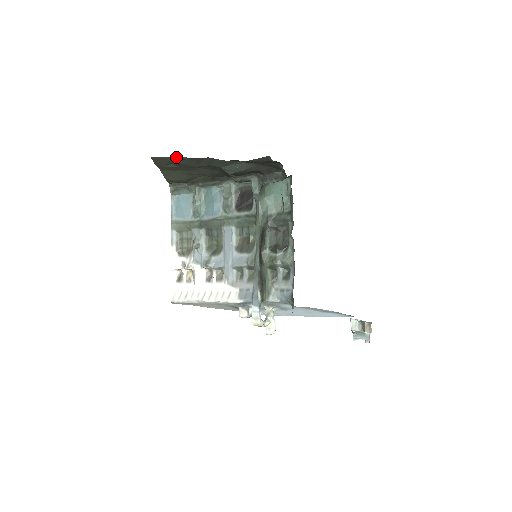
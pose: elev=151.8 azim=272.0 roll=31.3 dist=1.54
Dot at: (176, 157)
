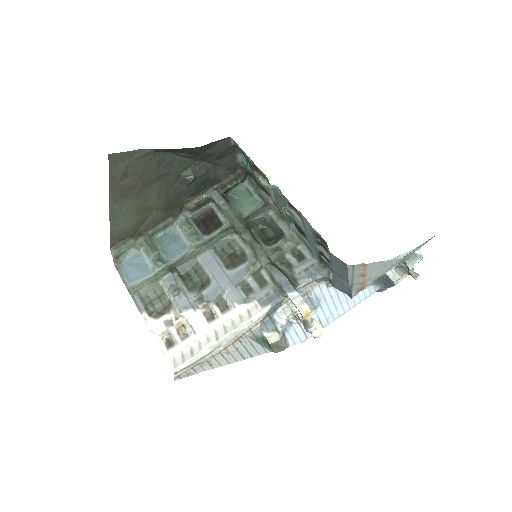
Dot at: (137, 152)
